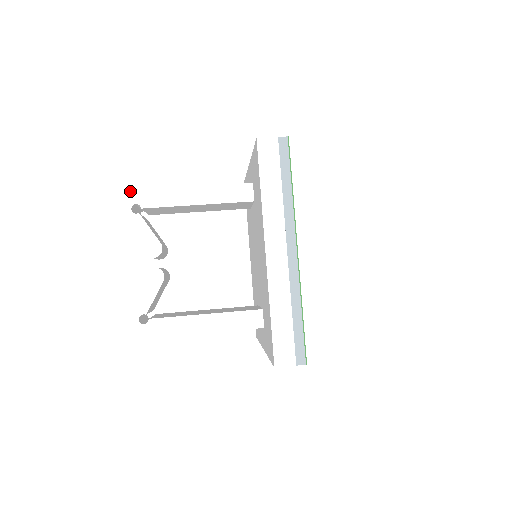
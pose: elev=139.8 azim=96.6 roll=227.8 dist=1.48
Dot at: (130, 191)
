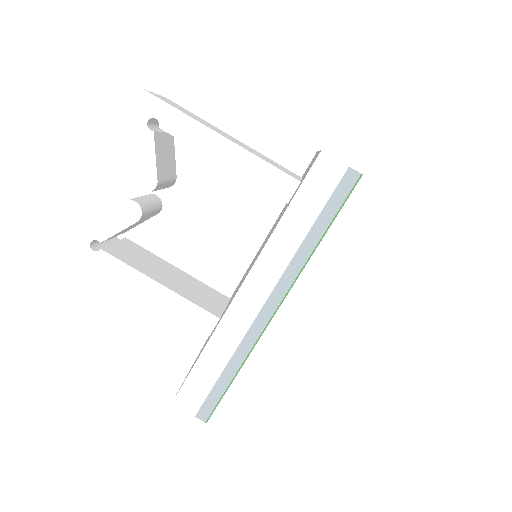
Dot at: (158, 99)
